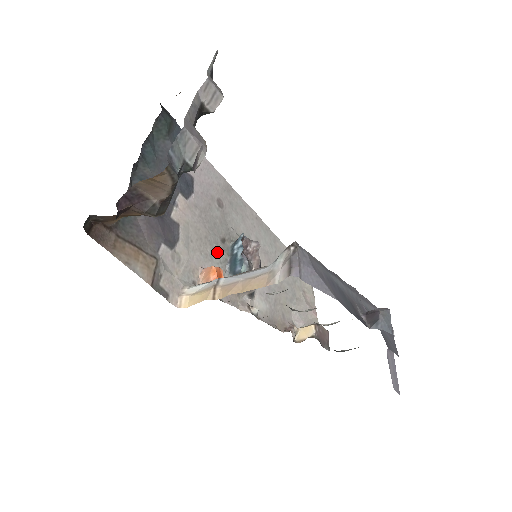
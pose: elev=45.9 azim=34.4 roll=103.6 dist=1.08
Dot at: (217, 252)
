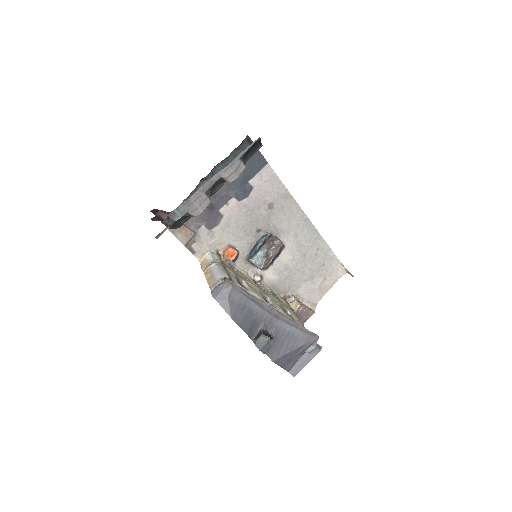
Dot at: (248, 237)
